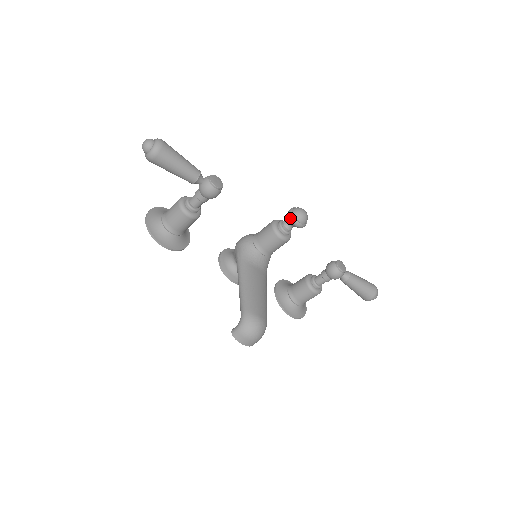
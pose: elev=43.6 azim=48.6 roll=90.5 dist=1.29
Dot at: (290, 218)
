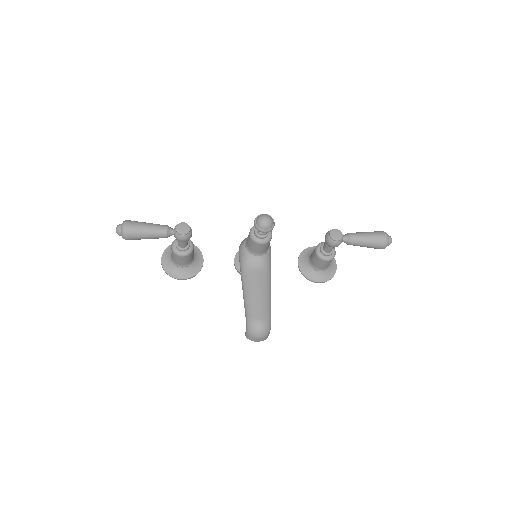
Dot at: occluded
